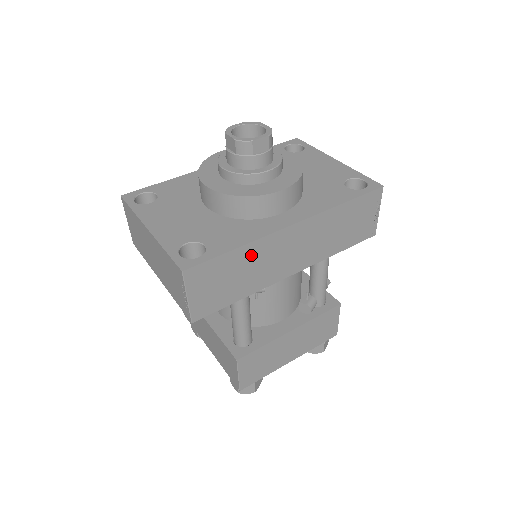
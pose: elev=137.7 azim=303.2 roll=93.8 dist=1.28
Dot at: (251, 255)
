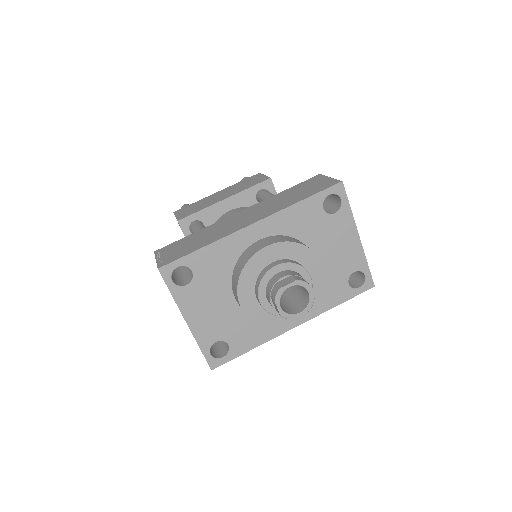
Dot at: occluded
